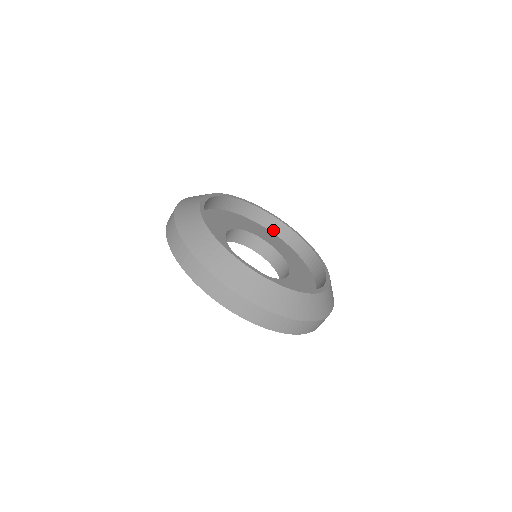
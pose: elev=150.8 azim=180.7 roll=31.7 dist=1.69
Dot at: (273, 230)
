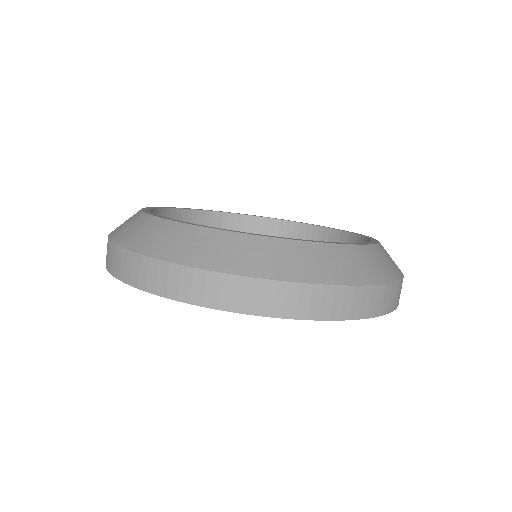
Dot at: occluded
